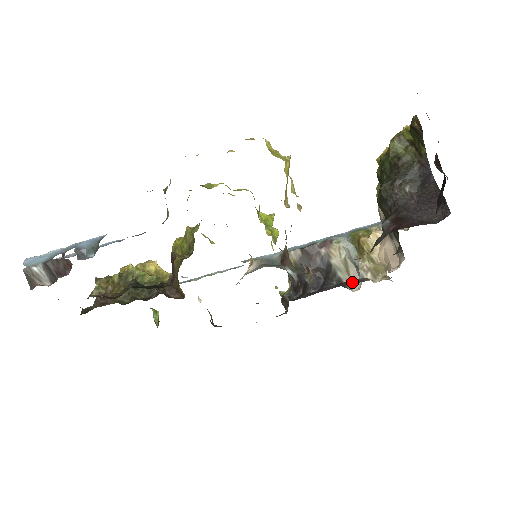
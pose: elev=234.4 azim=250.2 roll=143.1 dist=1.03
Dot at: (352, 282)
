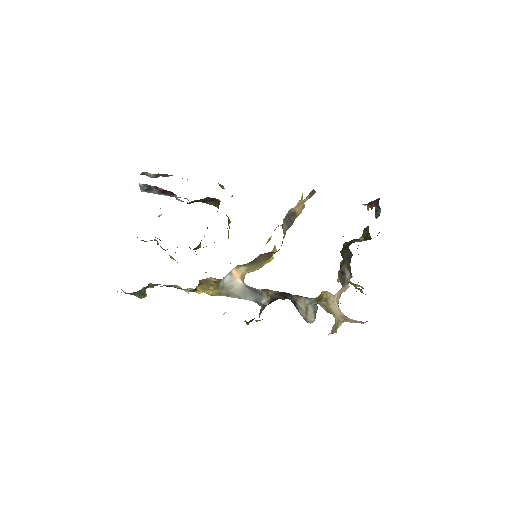
Dot at: occluded
